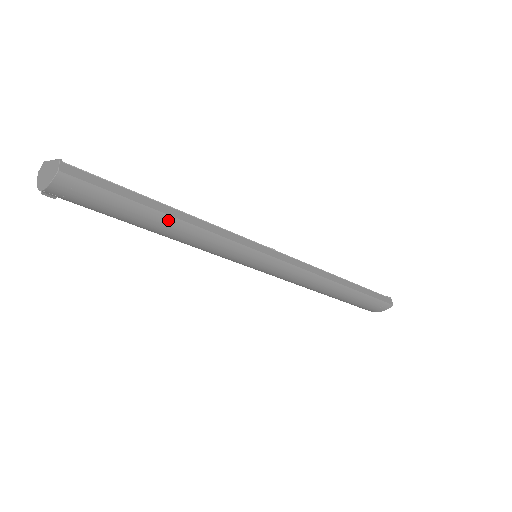
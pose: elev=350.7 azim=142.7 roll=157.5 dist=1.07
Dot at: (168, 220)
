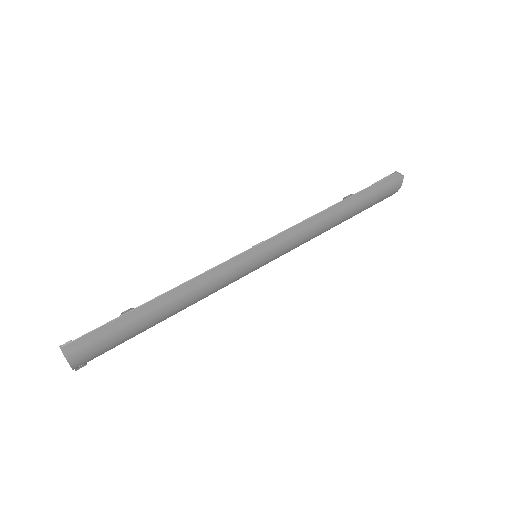
Dot at: (163, 308)
